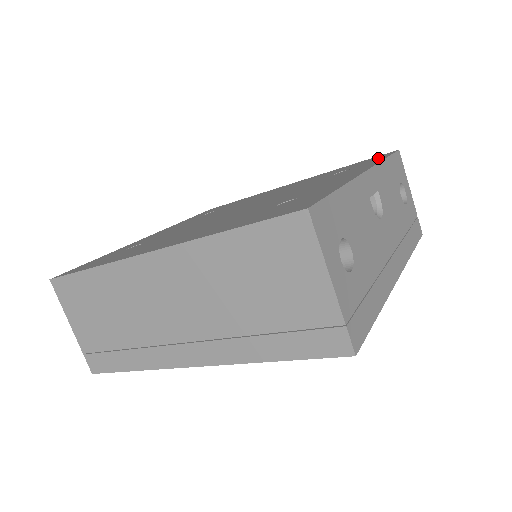
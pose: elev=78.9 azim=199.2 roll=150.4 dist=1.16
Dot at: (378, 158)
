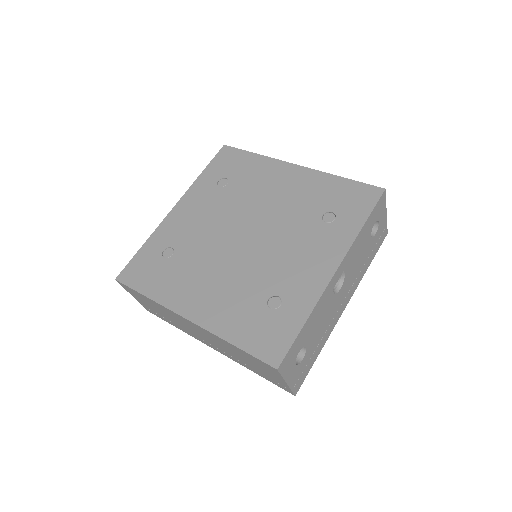
Dot at: (362, 207)
